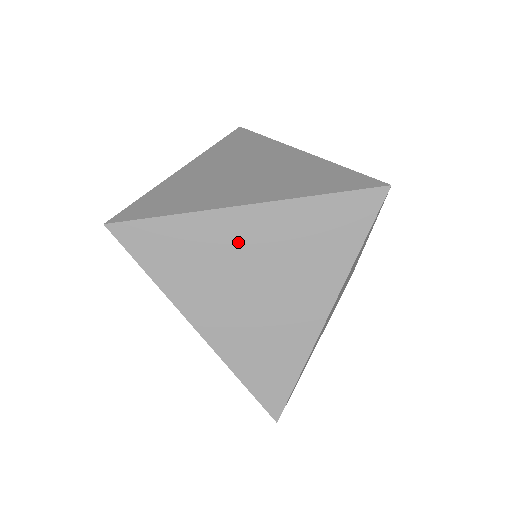
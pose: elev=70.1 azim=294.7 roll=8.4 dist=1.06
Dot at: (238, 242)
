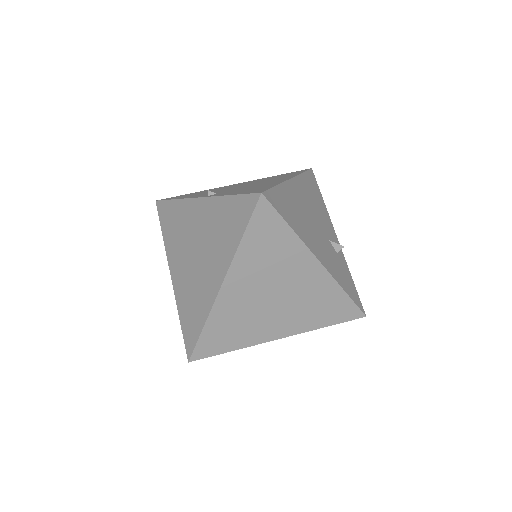
Dot at: occluded
